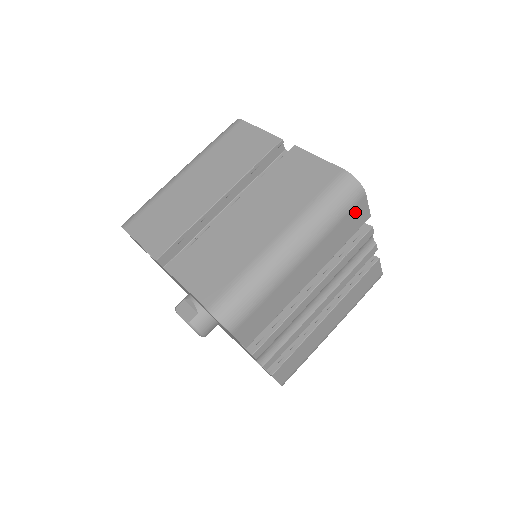
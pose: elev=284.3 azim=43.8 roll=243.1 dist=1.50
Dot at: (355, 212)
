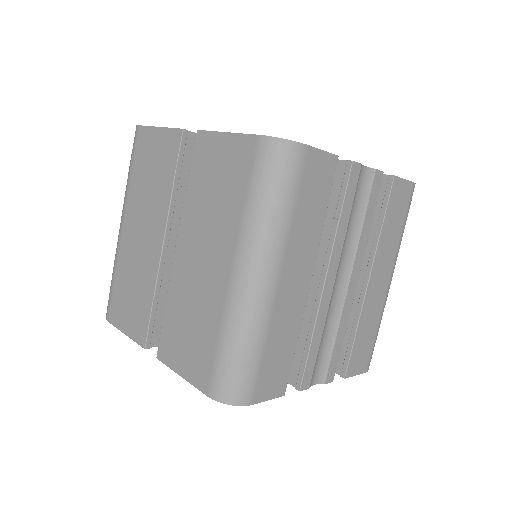
Dot at: (309, 175)
